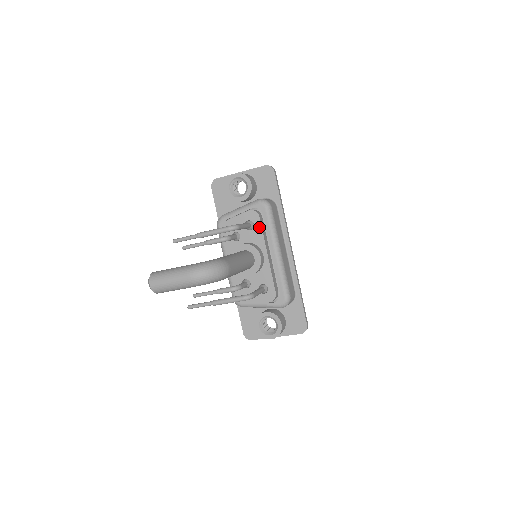
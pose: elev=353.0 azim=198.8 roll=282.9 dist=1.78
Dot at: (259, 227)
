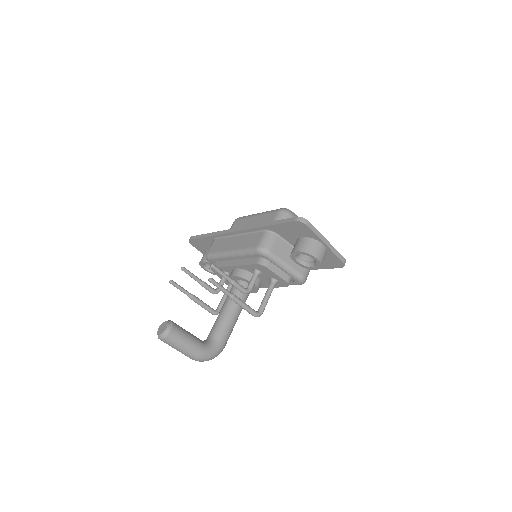
Dot at: (278, 286)
